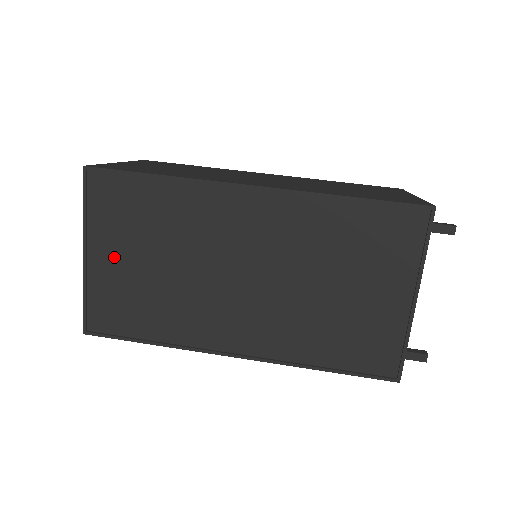
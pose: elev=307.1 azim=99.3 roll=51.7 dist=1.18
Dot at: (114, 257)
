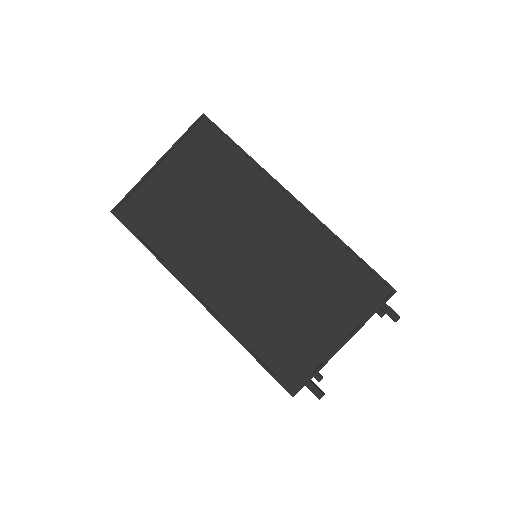
Dot at: (174, 179)
